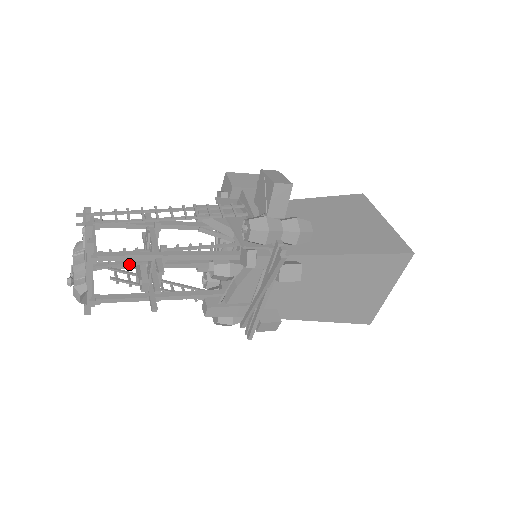
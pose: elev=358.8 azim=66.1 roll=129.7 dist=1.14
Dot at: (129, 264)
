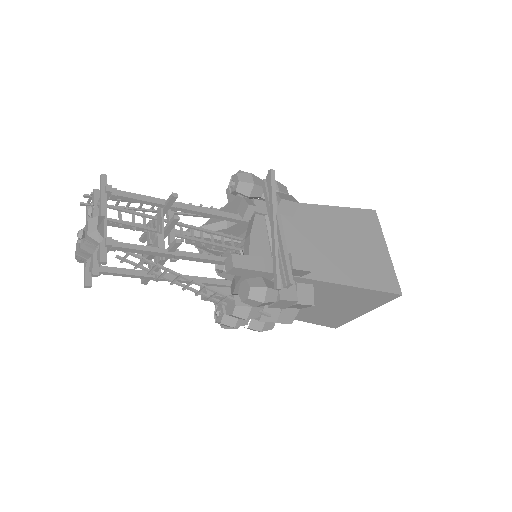
Dot at: (139, 226)
